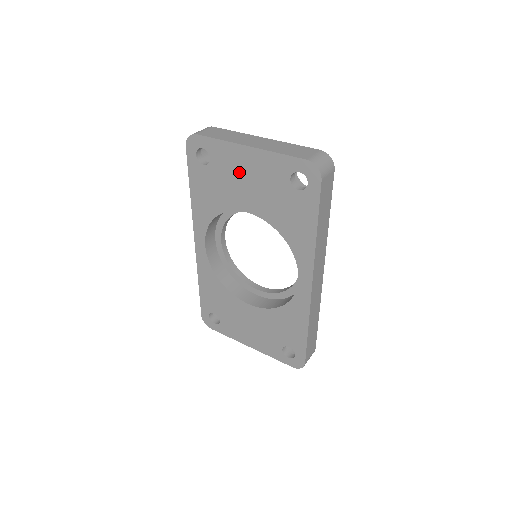
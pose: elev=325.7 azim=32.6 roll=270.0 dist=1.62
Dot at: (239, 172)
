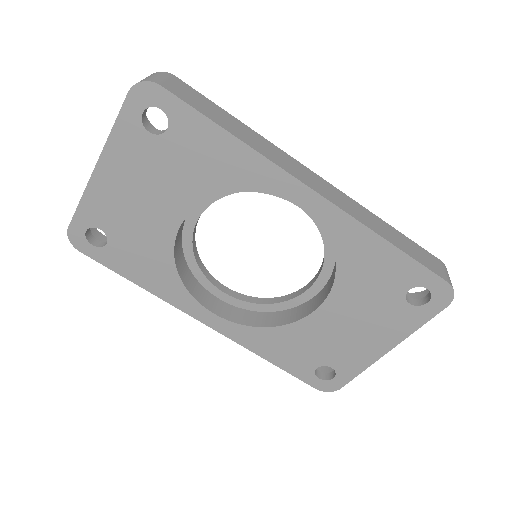
Dot at: (125, 201)
